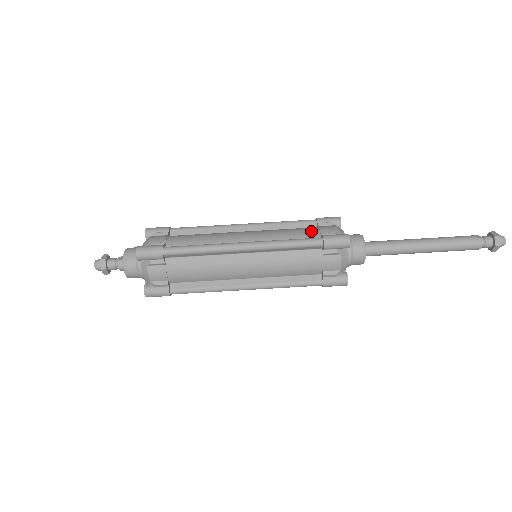
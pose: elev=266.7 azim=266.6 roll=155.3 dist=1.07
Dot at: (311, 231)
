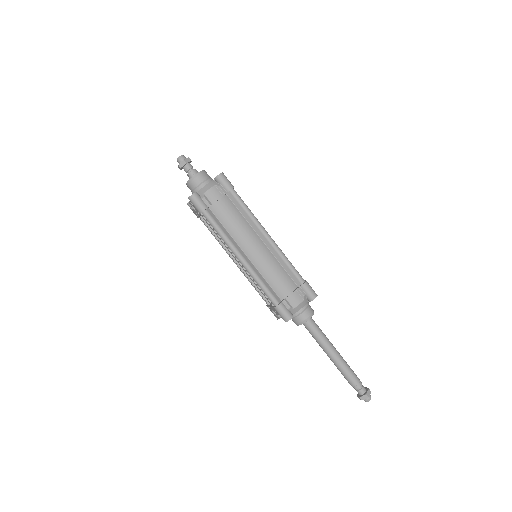
Dot at: occluded
